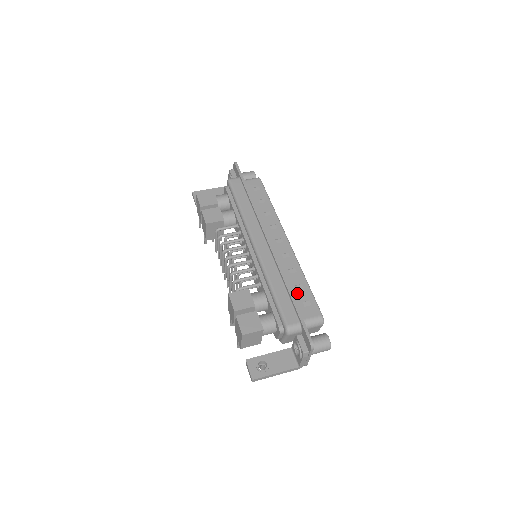
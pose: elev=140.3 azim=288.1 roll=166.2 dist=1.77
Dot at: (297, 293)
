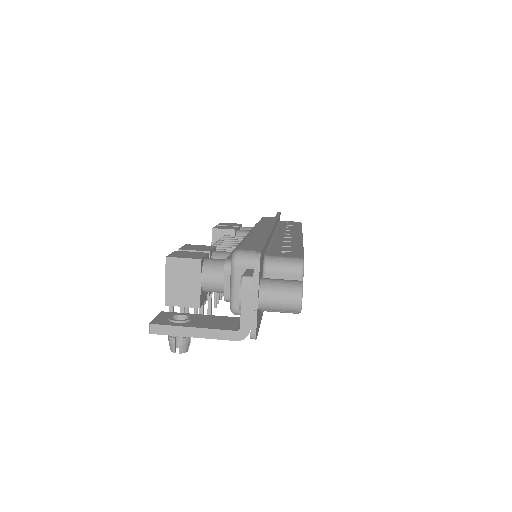
Dot at: (279, 247)
